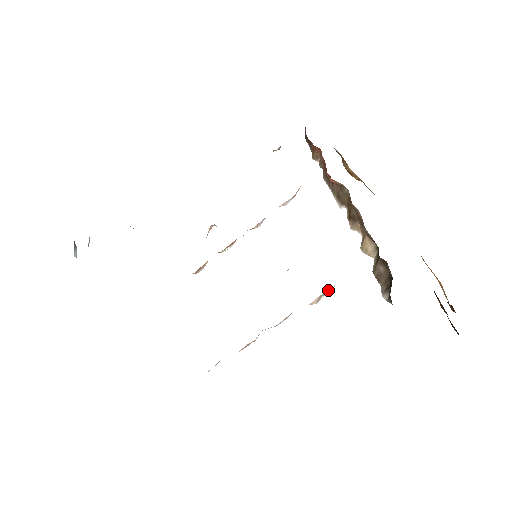
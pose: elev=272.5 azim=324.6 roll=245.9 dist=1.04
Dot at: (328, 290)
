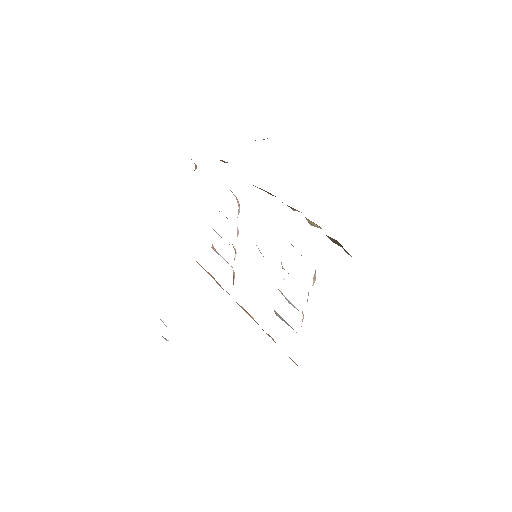
Dot at: occluded
